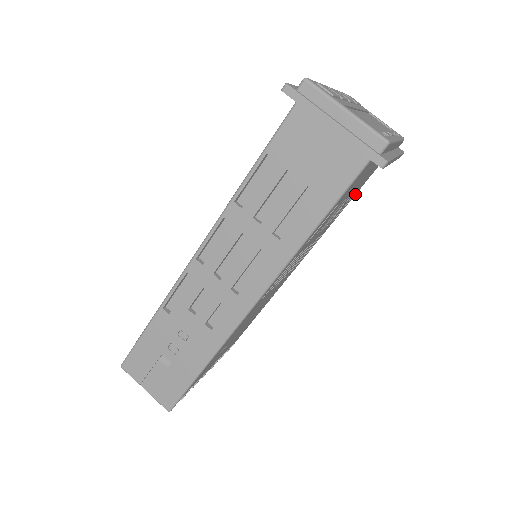
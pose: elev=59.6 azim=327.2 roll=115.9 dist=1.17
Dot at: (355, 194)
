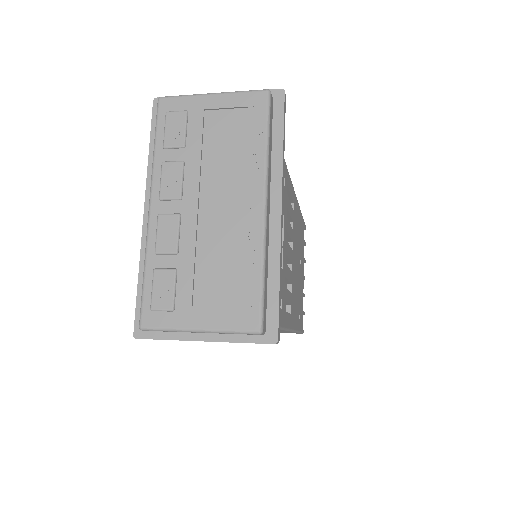
Dot at: occluded
